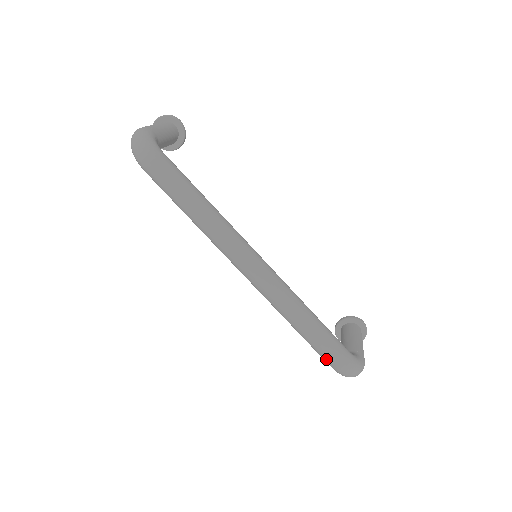
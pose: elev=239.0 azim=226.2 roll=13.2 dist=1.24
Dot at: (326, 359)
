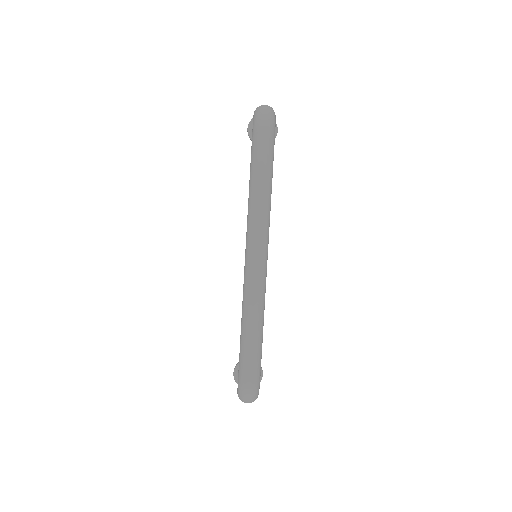
Dot at: (244, 368)
